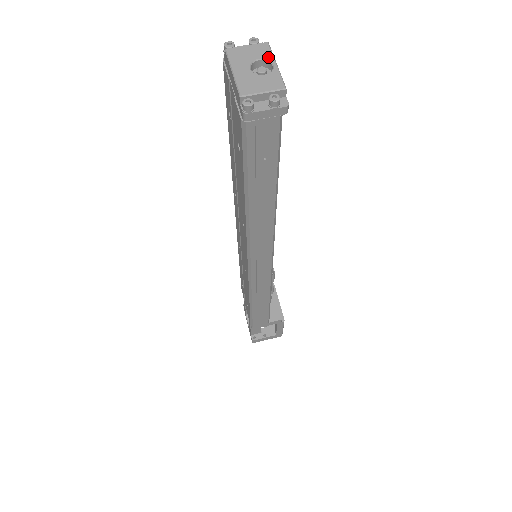
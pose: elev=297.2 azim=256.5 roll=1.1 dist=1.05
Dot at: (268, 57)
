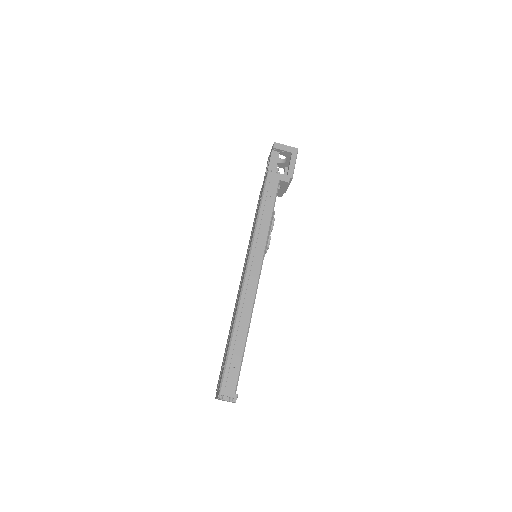
Dot at: occluded
